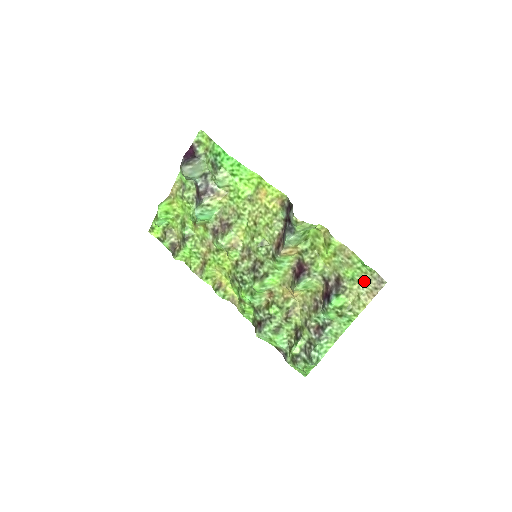
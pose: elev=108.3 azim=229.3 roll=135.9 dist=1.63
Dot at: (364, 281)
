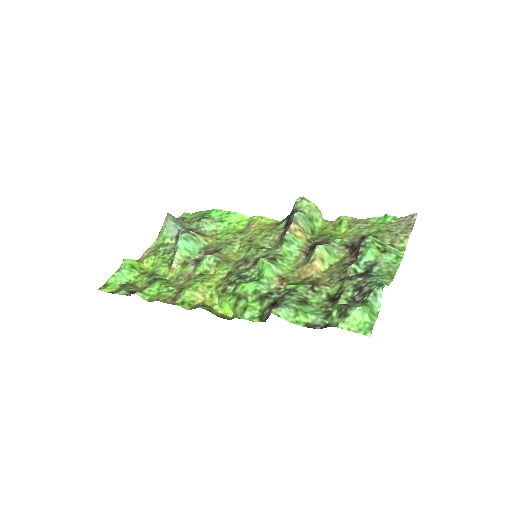
Dot at: (393, 228)
